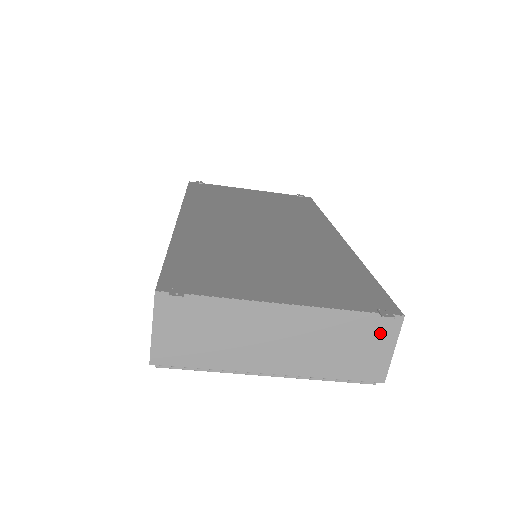
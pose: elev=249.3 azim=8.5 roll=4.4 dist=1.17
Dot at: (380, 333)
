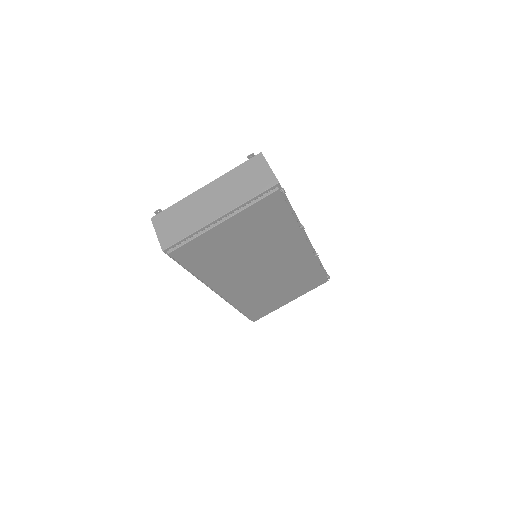
Dot at: (256, 166)
